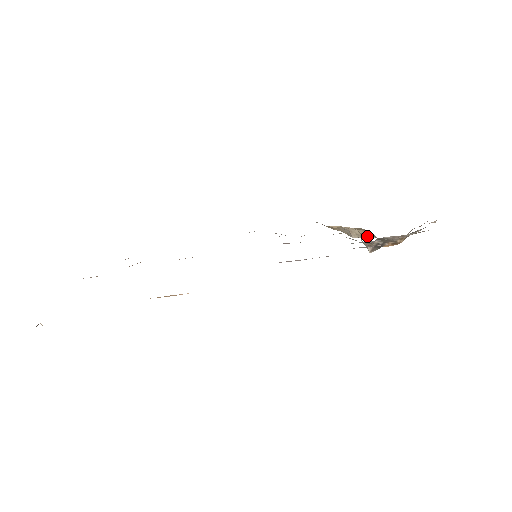
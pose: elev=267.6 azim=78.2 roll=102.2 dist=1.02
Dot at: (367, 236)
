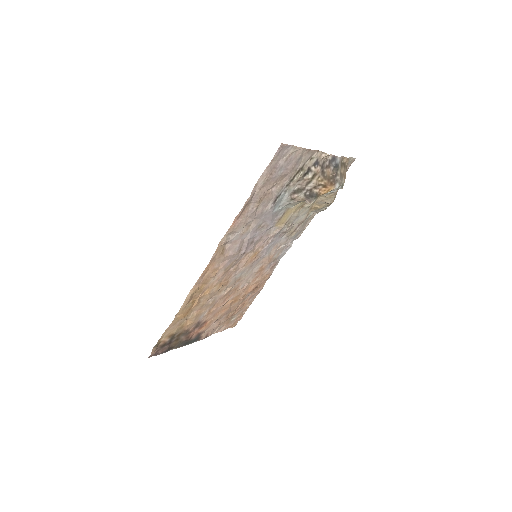
Dot at: (329, 195)
